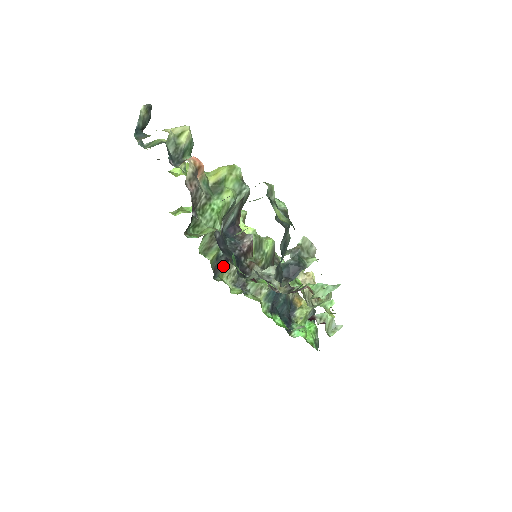
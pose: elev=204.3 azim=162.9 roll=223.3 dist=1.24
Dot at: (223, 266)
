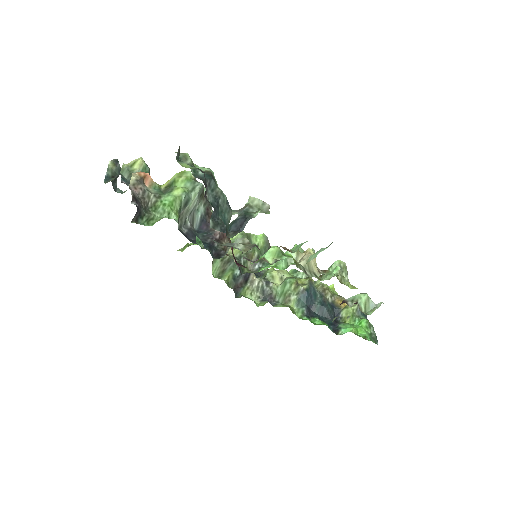
Dot at: (243, 285)
